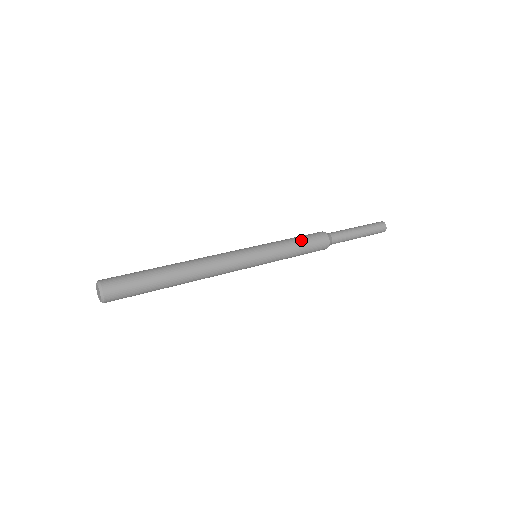
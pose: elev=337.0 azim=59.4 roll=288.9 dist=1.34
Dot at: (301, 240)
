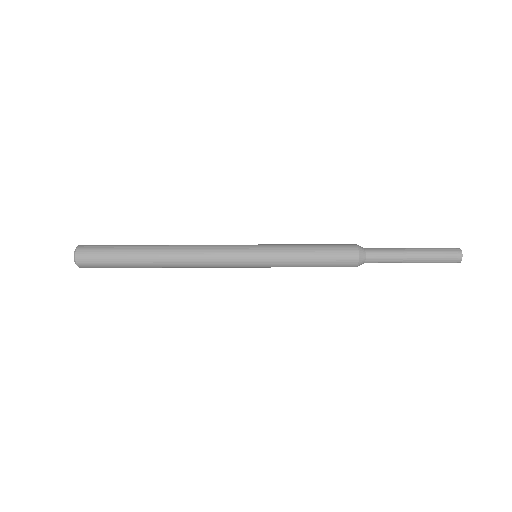
Dot at: (317, 250)
